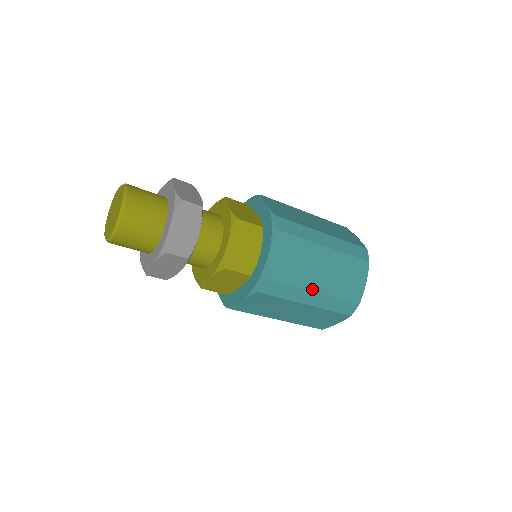
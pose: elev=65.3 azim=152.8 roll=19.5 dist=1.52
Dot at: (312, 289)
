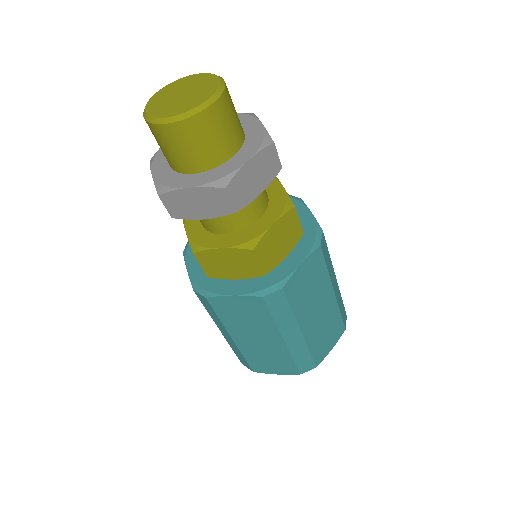
Dot at: (302, 327)
